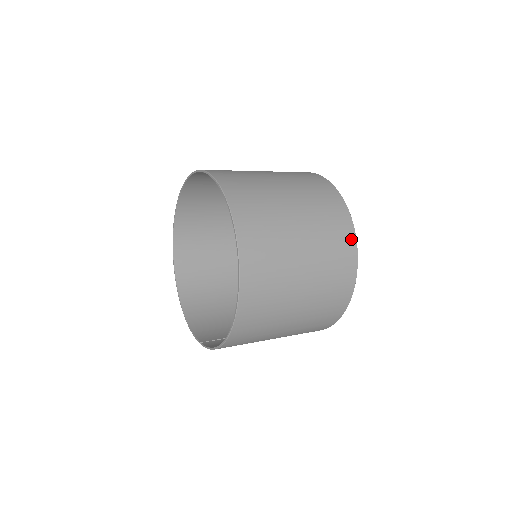
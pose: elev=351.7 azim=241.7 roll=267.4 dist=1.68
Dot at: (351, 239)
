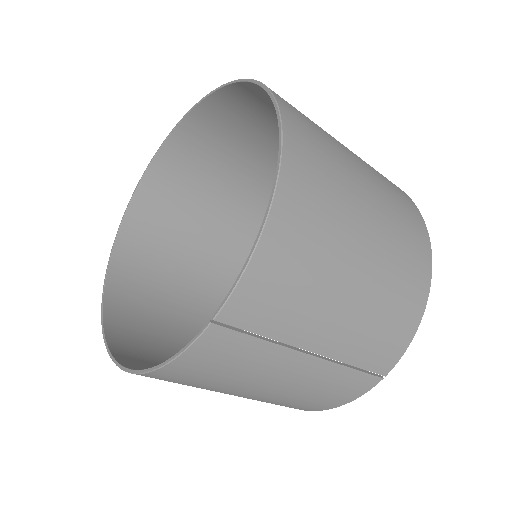
Dot at: occluded
